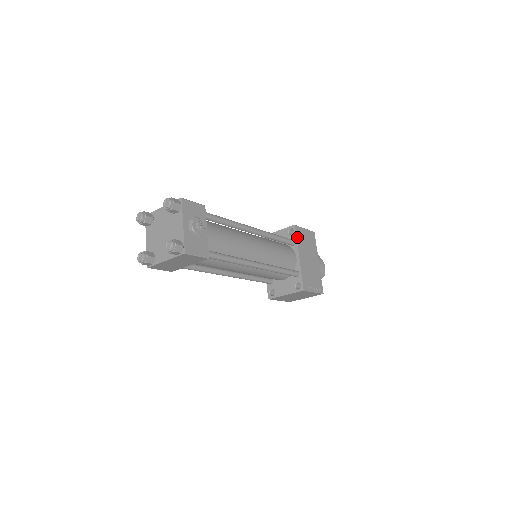
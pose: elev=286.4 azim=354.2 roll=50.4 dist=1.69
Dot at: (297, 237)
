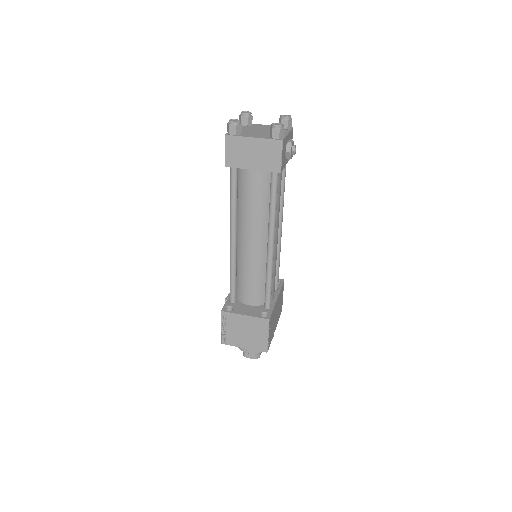
Dot at: occluded
